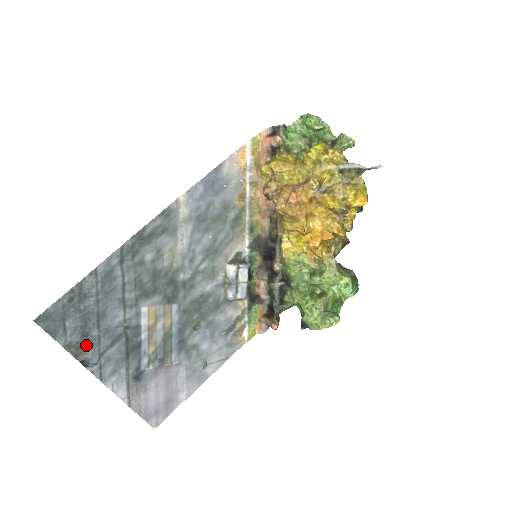
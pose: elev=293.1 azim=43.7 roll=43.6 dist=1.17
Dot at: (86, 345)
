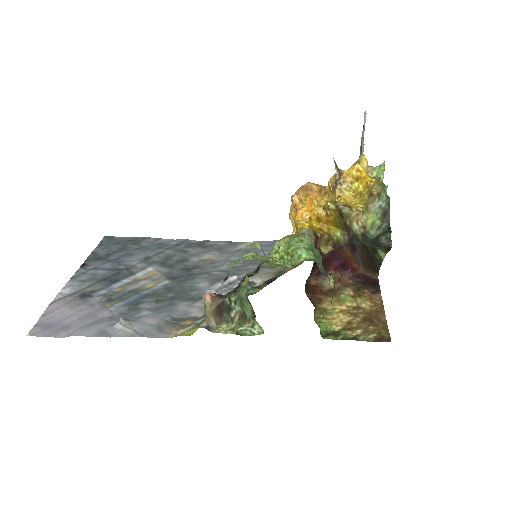
Dot at: (100, 259)
